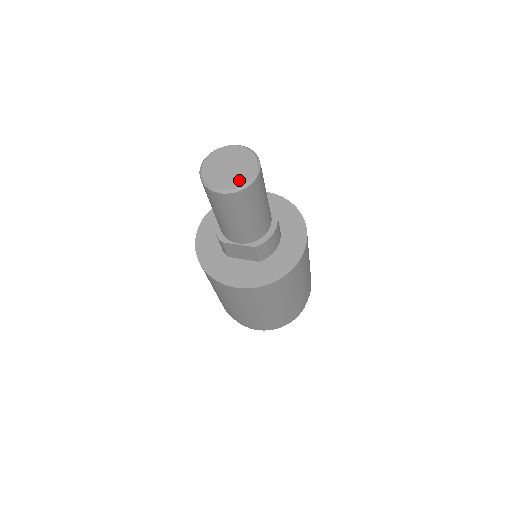
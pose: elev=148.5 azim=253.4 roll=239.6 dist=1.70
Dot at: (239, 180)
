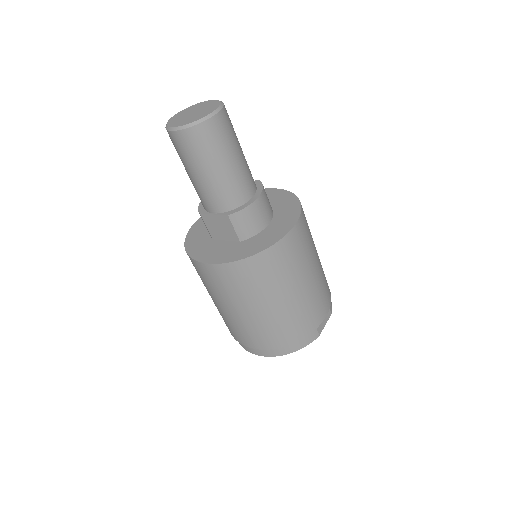
Dot at: (195, 118)
